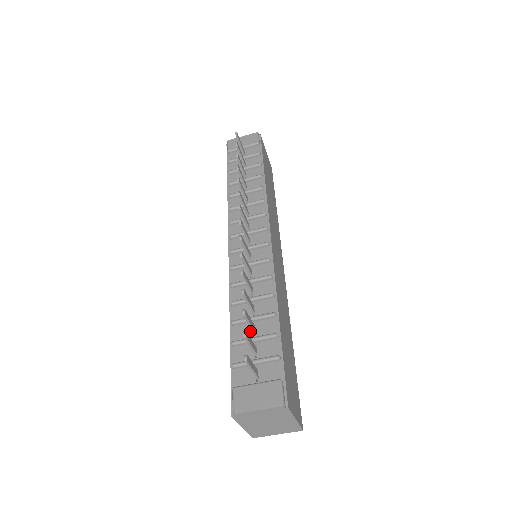
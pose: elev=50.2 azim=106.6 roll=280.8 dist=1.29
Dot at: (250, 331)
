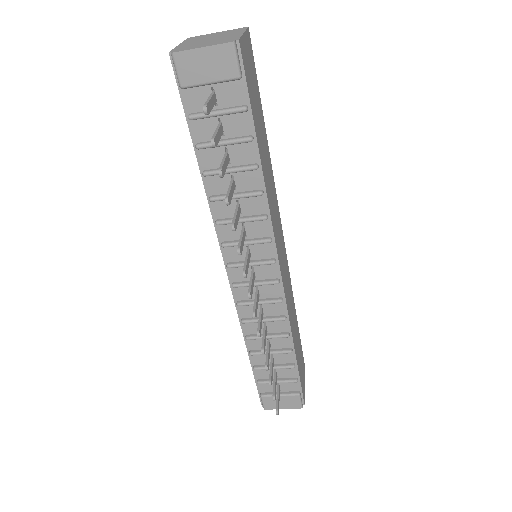
Dot at: occluded
